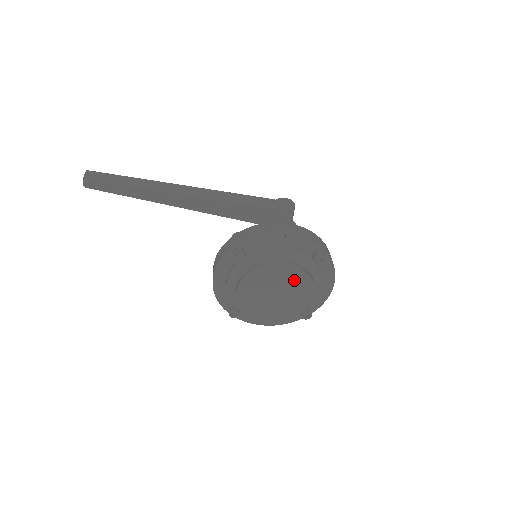
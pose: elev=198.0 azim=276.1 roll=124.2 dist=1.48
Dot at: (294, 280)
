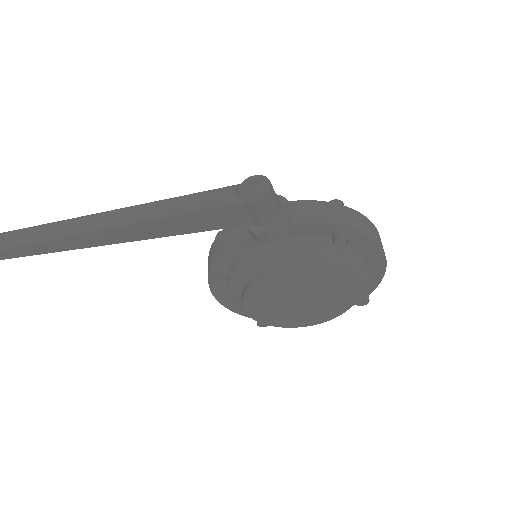
Dot at: (315, 281)
